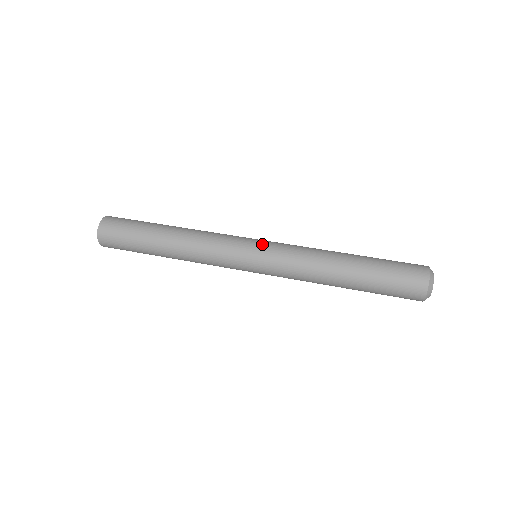
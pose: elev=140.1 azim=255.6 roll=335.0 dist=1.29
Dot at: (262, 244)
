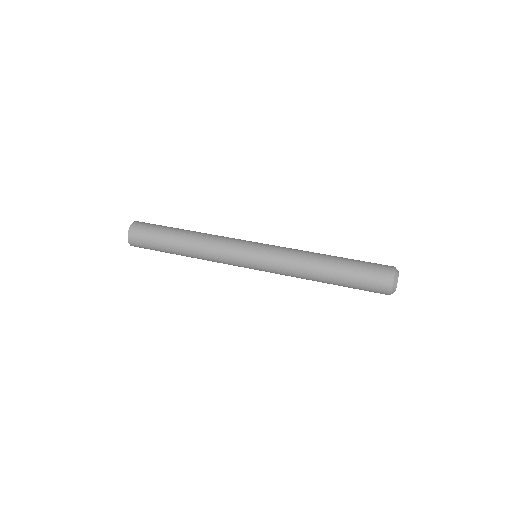
Dot at: (262, 244)
